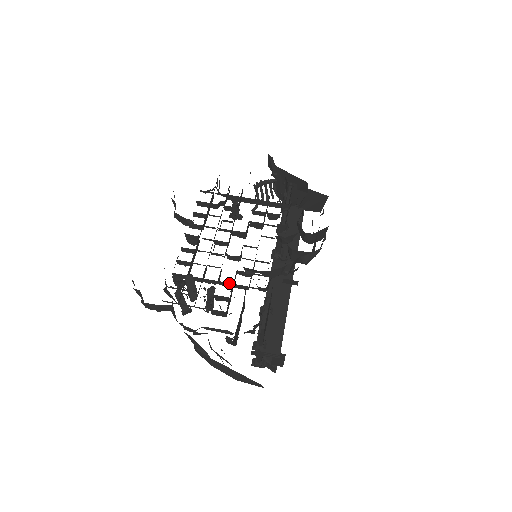
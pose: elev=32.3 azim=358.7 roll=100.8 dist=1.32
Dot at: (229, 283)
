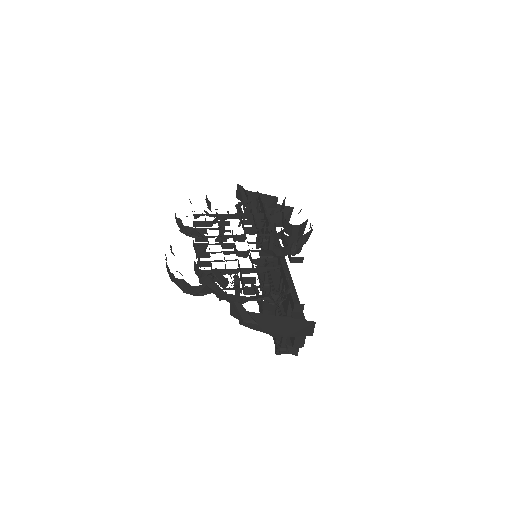
Dot at: (250, 268)
